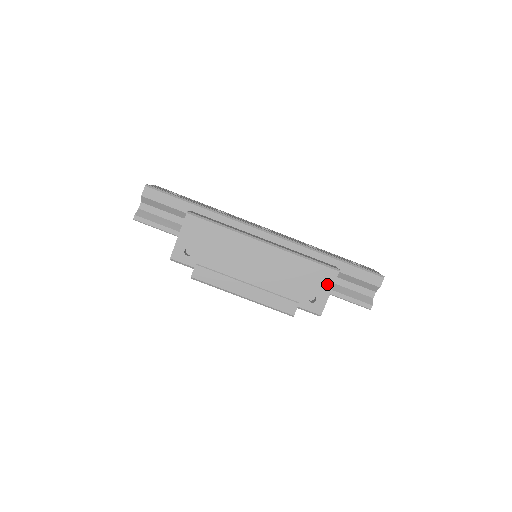
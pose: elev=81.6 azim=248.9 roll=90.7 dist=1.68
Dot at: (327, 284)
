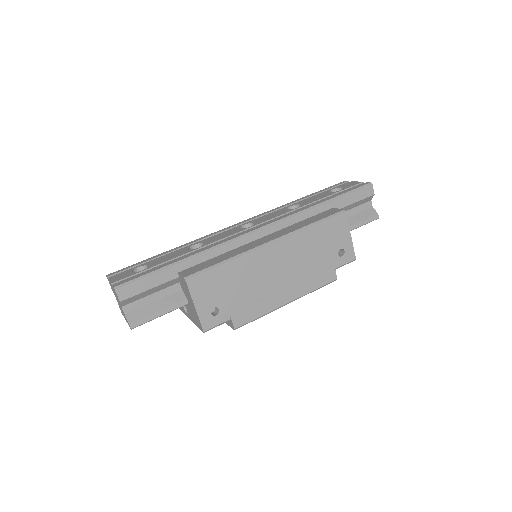
Dot at: (344, 230)
